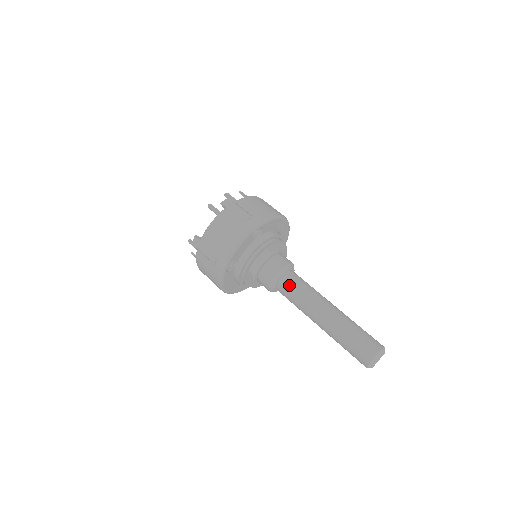
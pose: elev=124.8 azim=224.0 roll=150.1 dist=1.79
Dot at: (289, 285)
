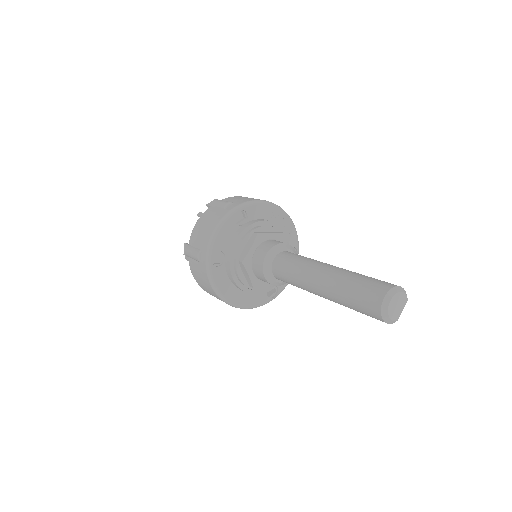
Dot at: (282, 262)
